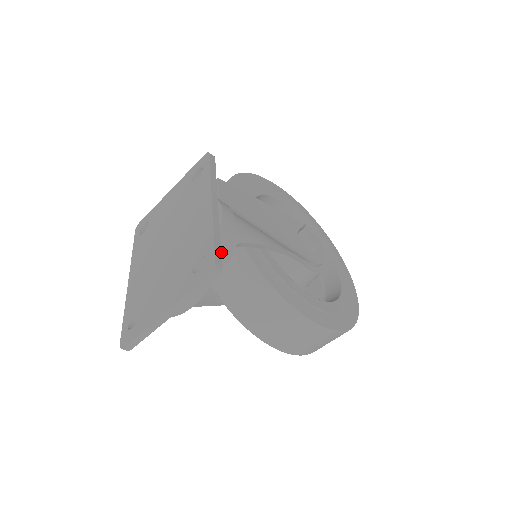
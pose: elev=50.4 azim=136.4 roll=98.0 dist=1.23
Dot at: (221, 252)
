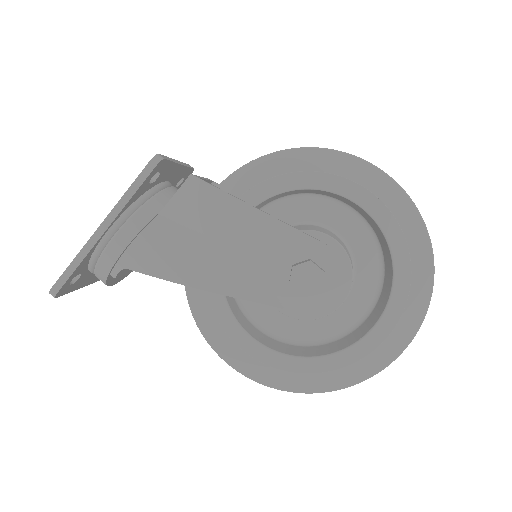
Dot at: (102, 270)
